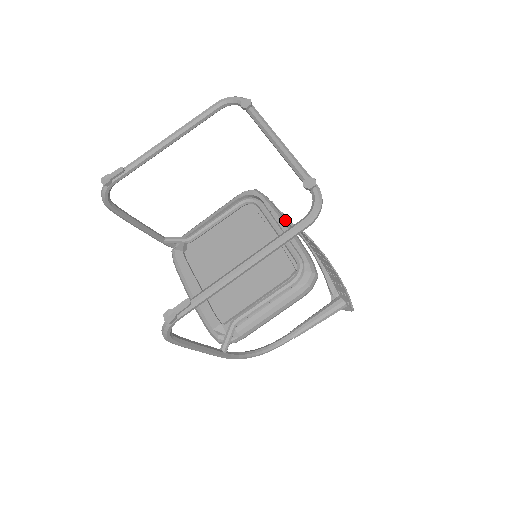
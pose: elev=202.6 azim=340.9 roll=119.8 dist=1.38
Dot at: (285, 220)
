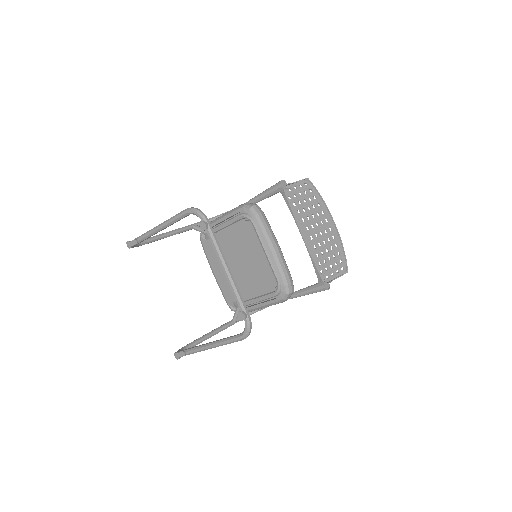
Dot at: (272, 243)
